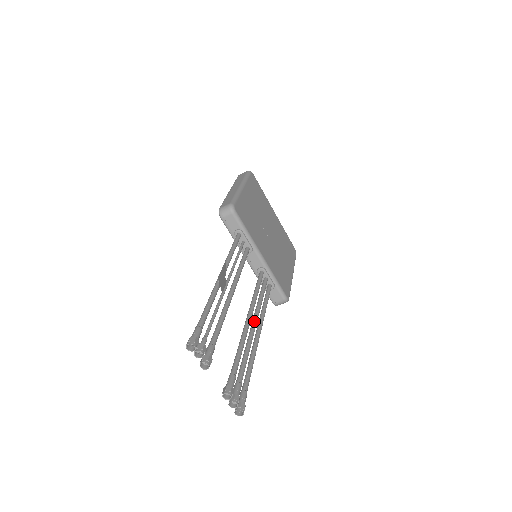
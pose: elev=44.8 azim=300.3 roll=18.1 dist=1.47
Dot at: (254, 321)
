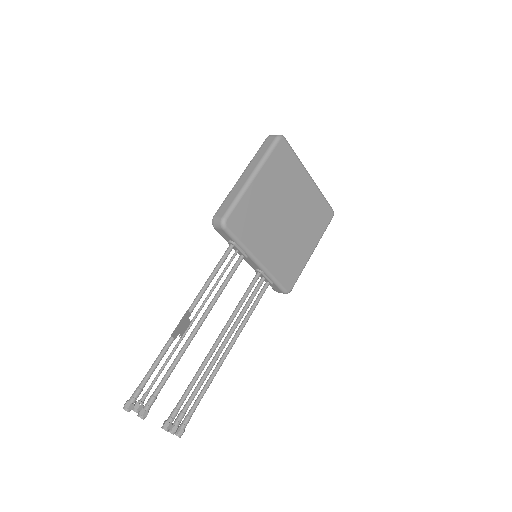
Dot at: (225, 340)
